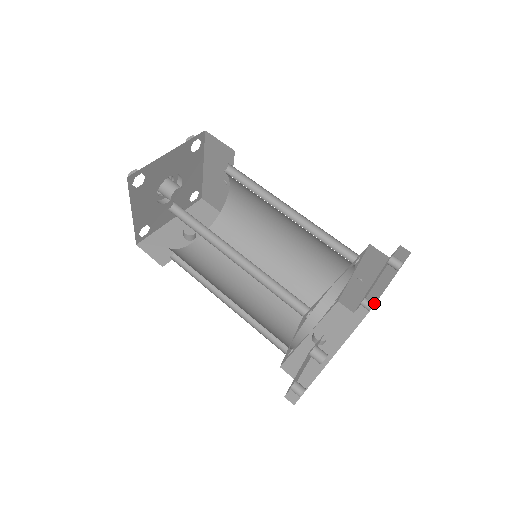
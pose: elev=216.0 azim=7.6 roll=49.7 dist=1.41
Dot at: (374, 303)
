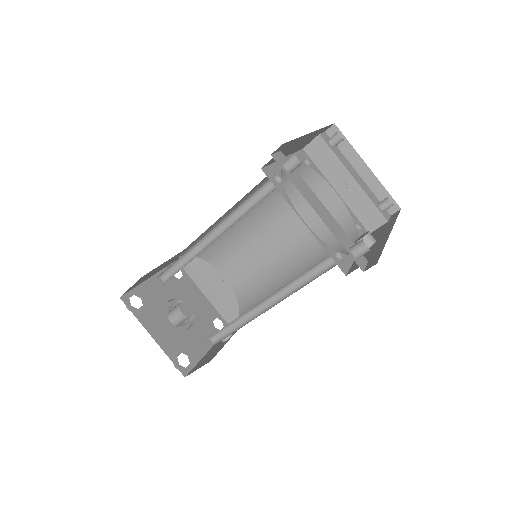
Dot at: (394, 202)
